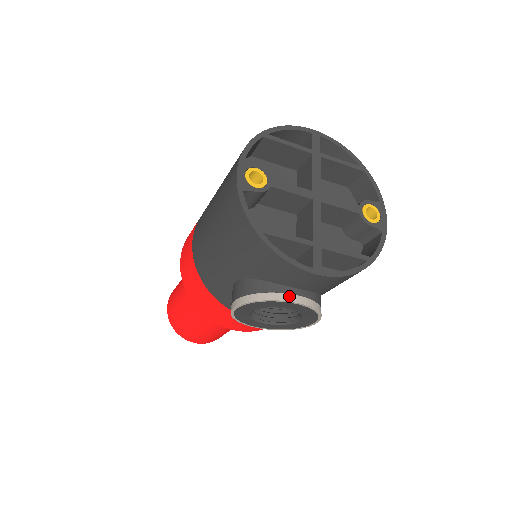
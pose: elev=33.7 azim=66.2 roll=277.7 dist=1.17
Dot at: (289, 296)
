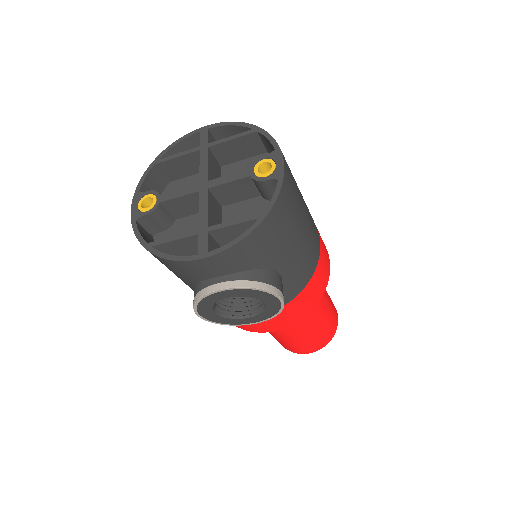
Dot at: (212, 287)
